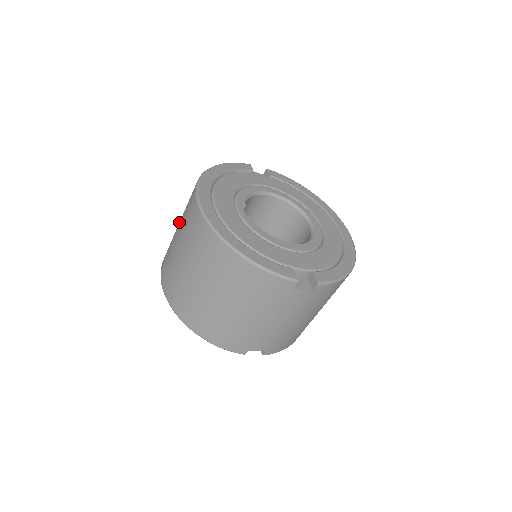
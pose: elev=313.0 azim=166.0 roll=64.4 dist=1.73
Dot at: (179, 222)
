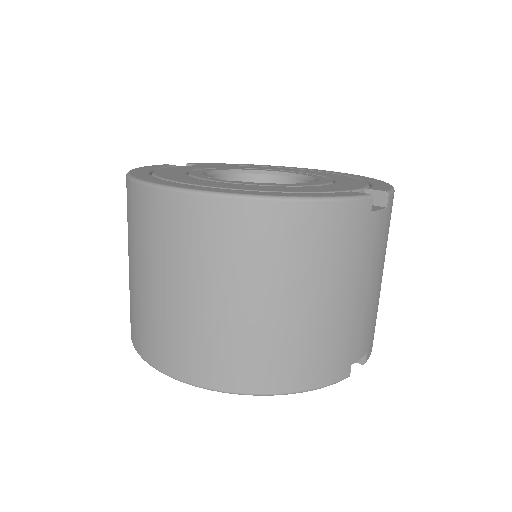
Dot at: (132, 267)
